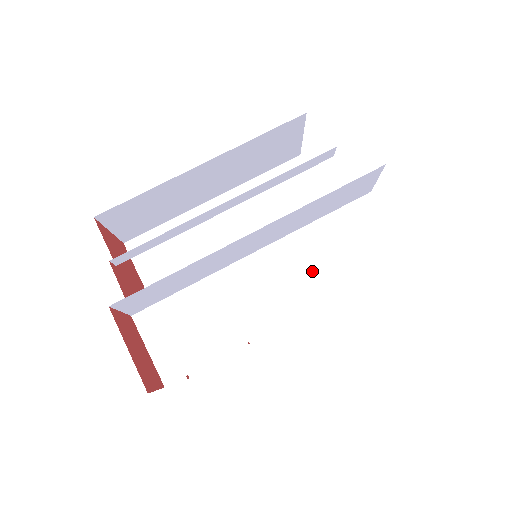
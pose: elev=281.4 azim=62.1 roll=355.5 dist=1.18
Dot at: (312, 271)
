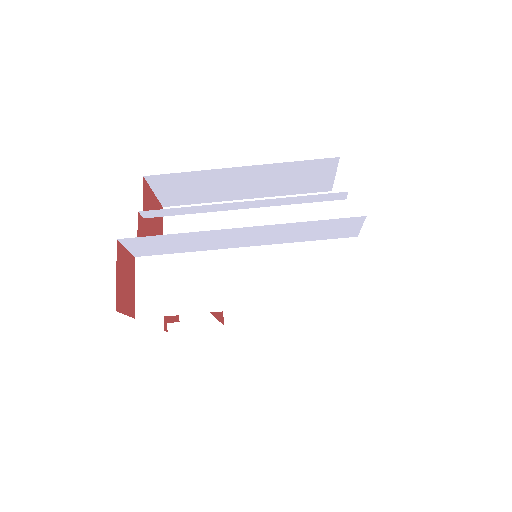
Dot at: (283, 279)
